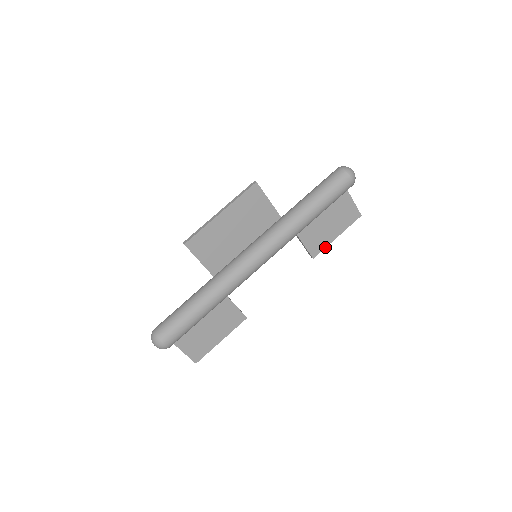
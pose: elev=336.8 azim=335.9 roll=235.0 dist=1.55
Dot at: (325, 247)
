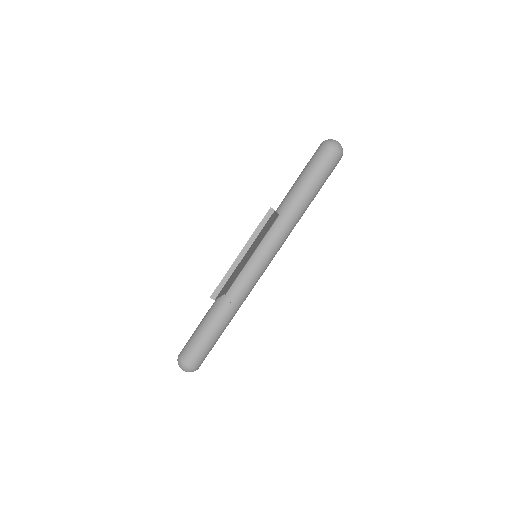
Dot at: occluded
